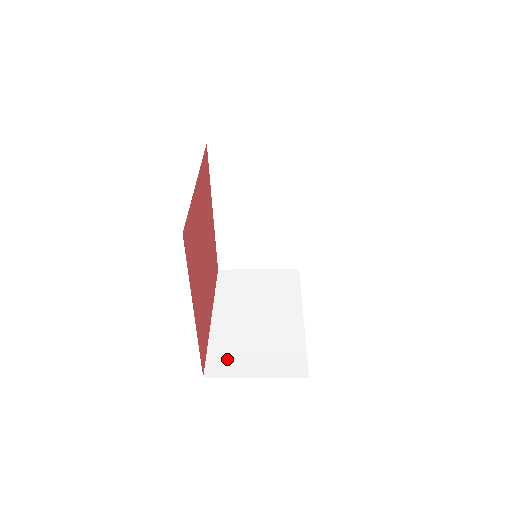
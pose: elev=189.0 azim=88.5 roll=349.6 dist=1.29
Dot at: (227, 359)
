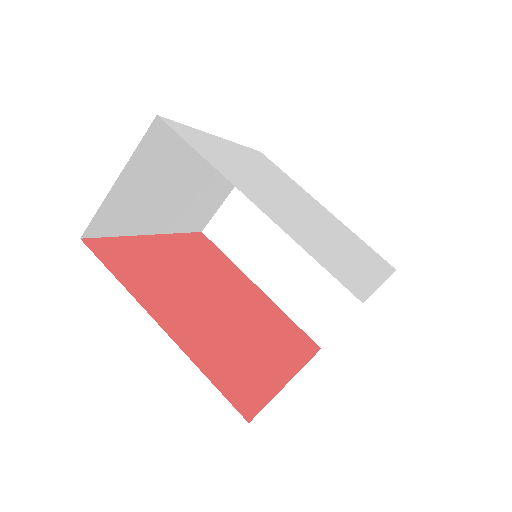
Dot at: occluded
